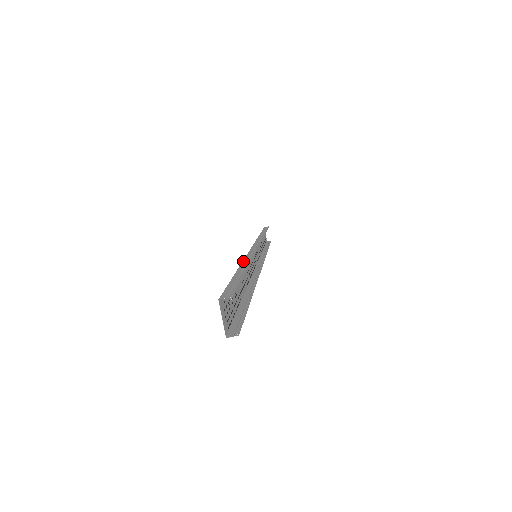
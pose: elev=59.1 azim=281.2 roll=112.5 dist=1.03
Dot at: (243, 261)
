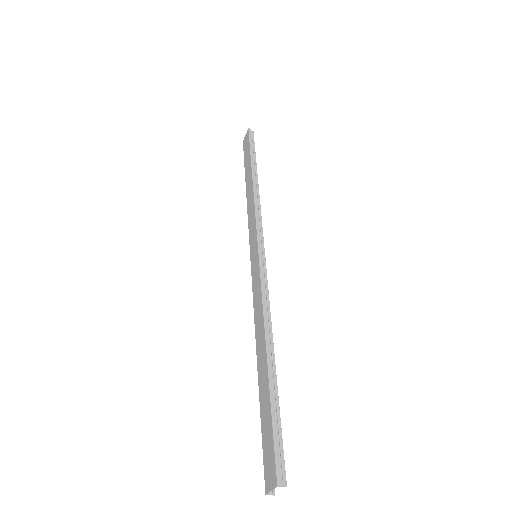
Dot at: (266, 332)
